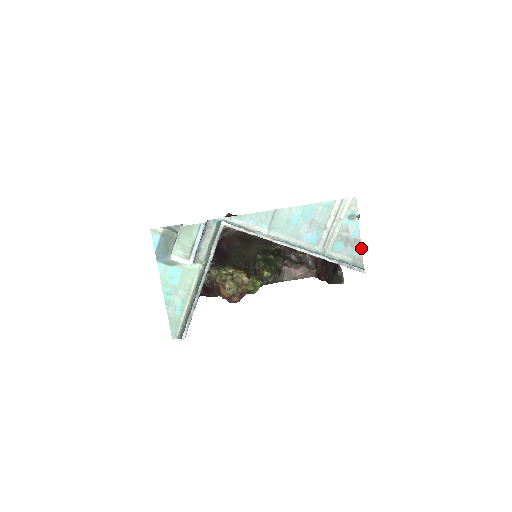
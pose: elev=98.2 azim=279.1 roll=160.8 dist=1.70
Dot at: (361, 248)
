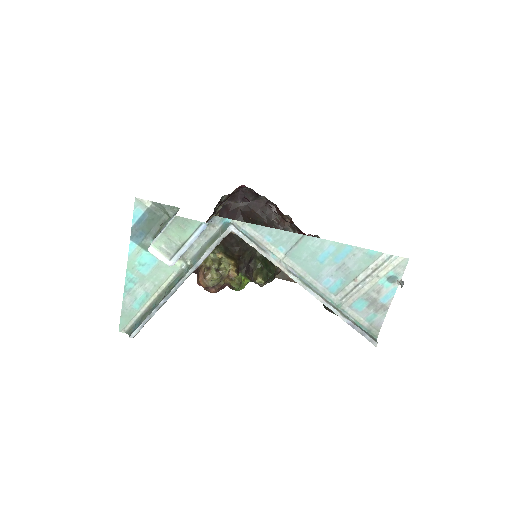
Dot at: (385, 316)
